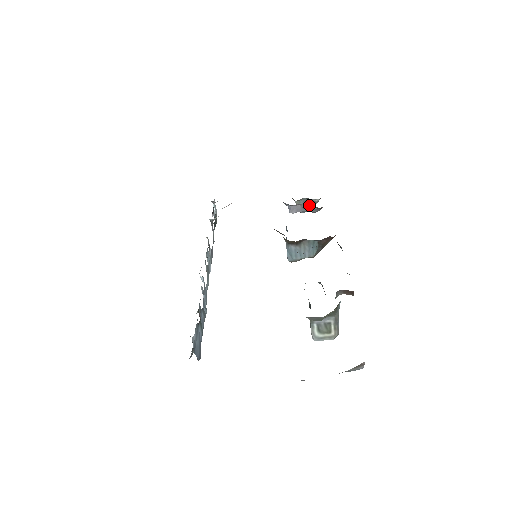
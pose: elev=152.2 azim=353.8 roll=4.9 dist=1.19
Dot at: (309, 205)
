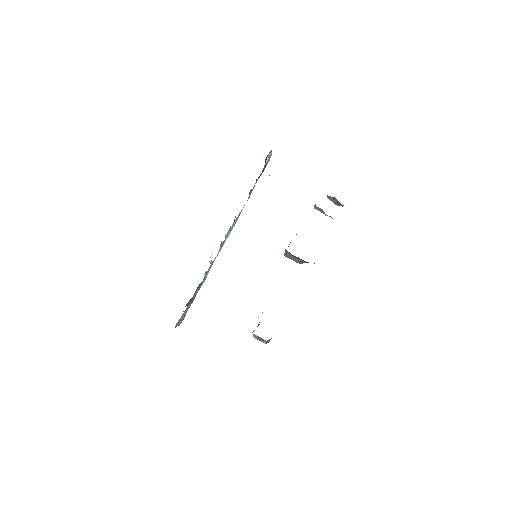
Dot at: occluded
